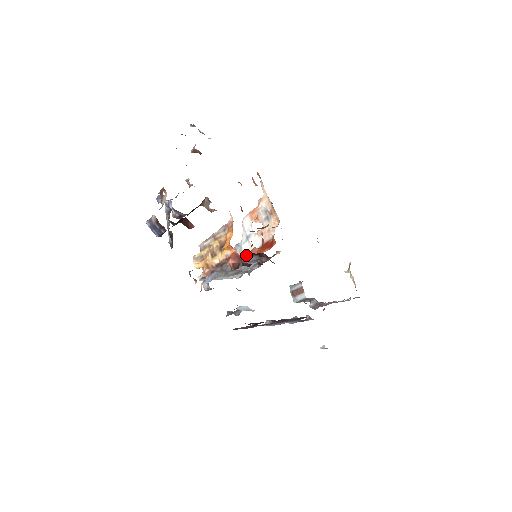
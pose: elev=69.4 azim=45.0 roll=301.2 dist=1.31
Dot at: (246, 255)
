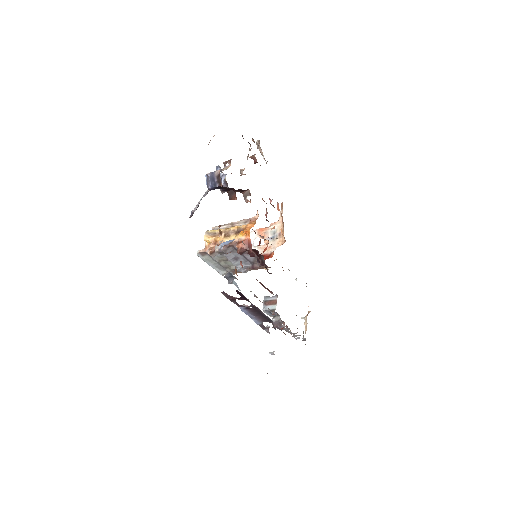
Dot at: occluded
